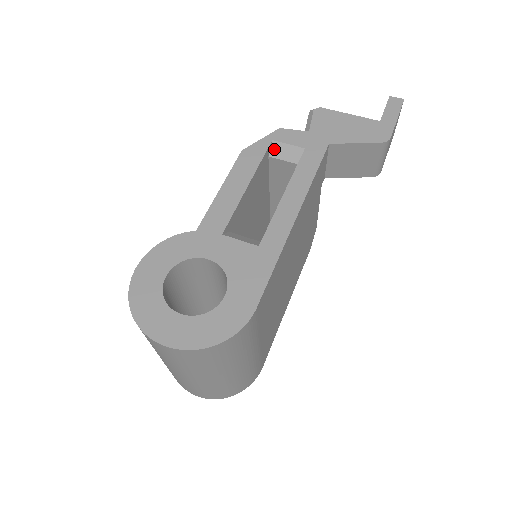
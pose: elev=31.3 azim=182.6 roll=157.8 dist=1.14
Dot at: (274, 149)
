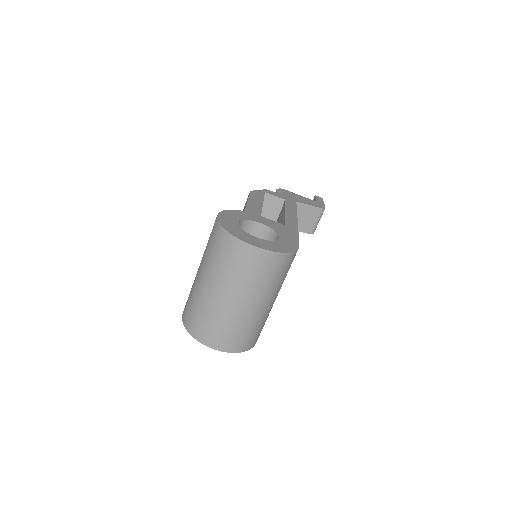
Dot at: (266, 197)
